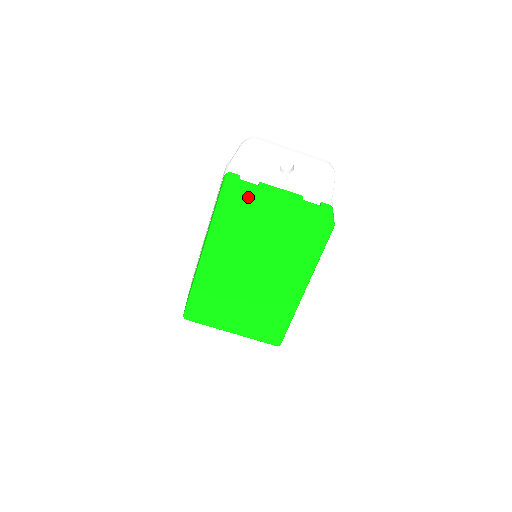
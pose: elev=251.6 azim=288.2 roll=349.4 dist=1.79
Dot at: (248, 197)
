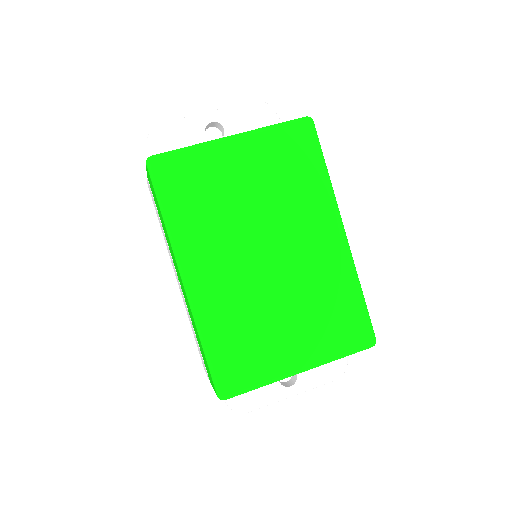
Dot at: (186, 150)
